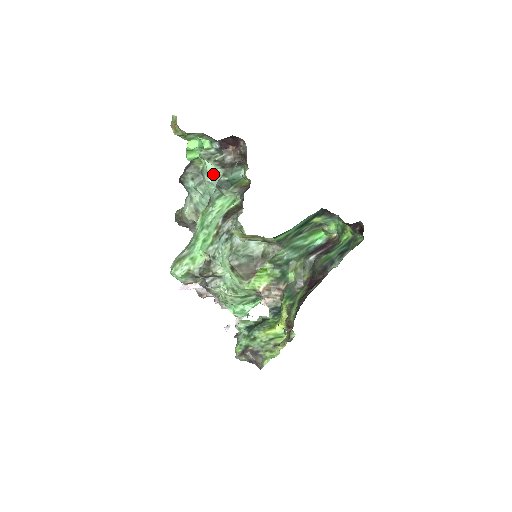
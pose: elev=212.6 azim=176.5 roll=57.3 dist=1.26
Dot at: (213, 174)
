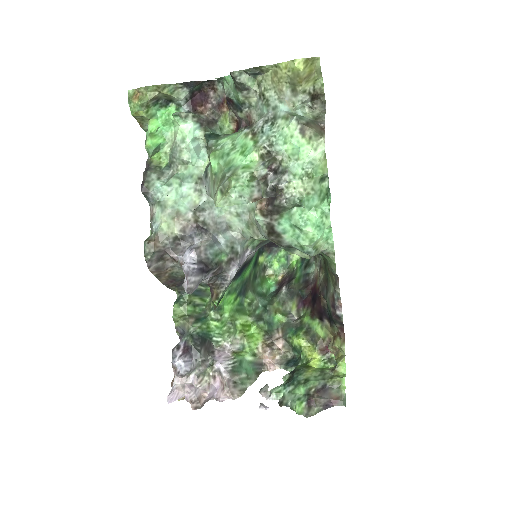
Dot at: (193, 138)
